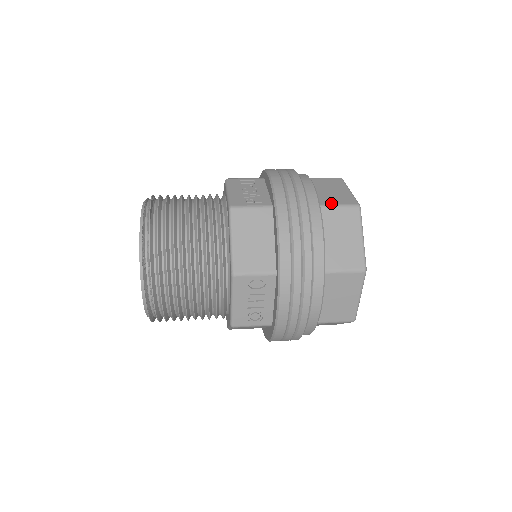
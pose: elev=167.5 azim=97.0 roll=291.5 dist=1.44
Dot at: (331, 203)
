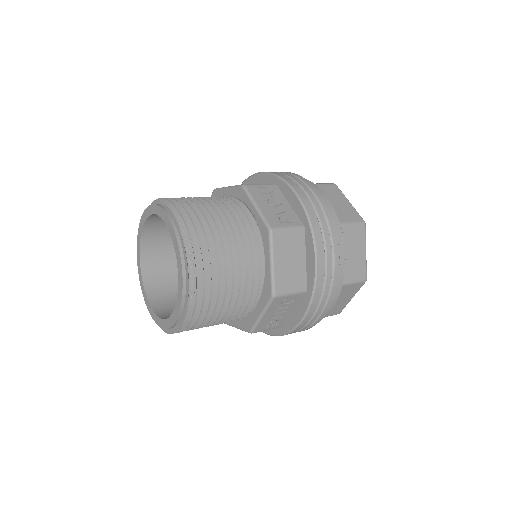
Dot at: (345, 221)
